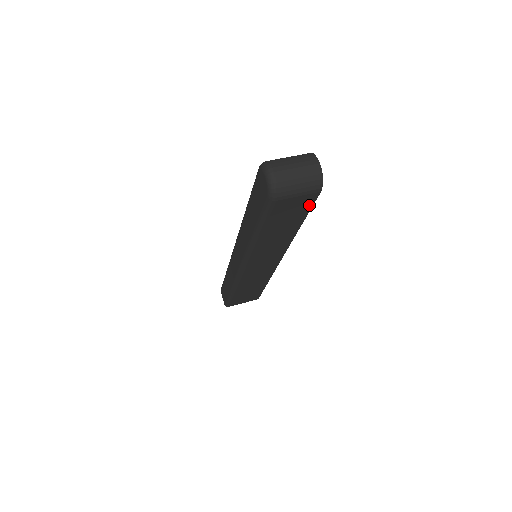
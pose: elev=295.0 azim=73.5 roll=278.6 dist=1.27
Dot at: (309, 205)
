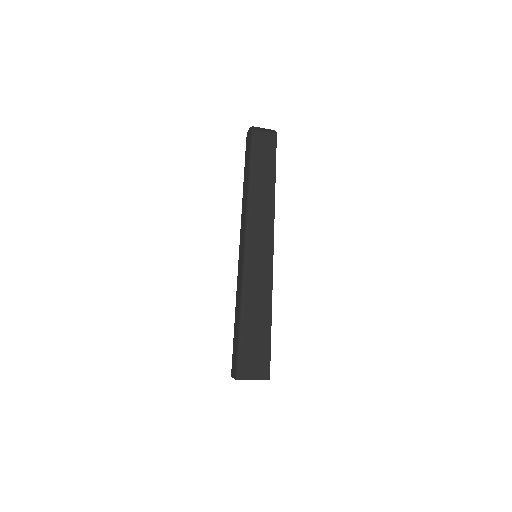
Dot at: (274, 151)
